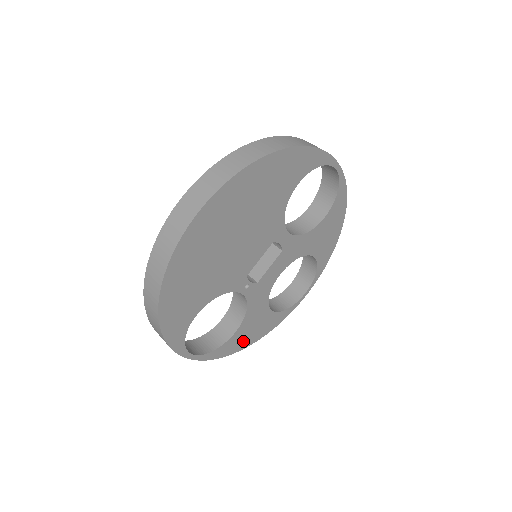
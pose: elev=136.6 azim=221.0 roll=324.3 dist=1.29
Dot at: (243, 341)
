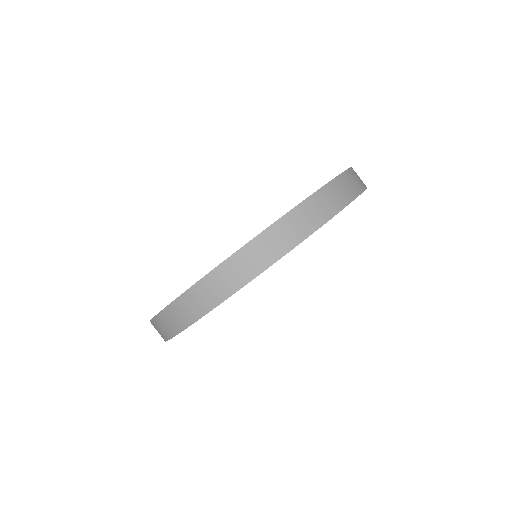
Dot at: occluded
